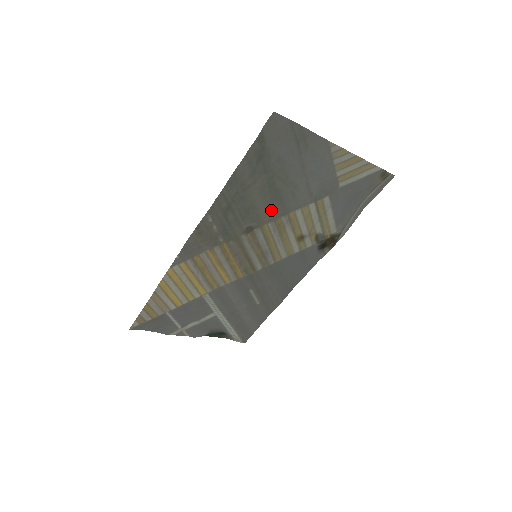
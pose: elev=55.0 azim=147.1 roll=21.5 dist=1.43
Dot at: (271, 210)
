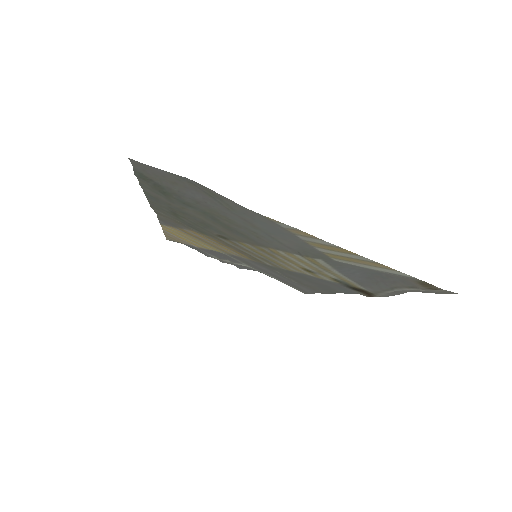
Dot at: (237, 235)
